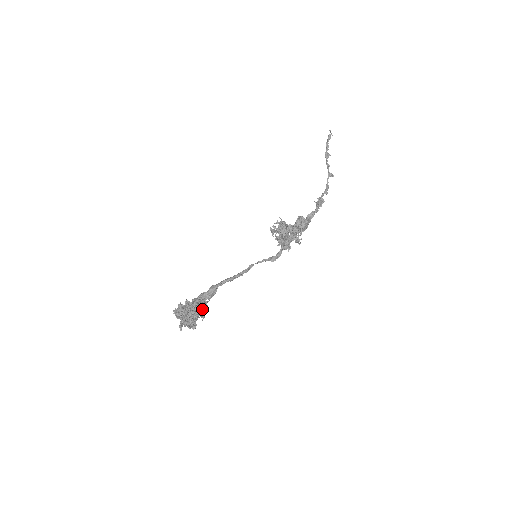
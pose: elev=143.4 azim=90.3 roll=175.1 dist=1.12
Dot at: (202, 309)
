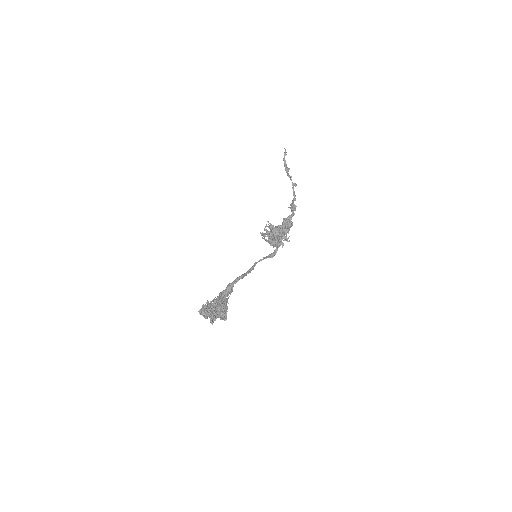
Dot at: occluded
